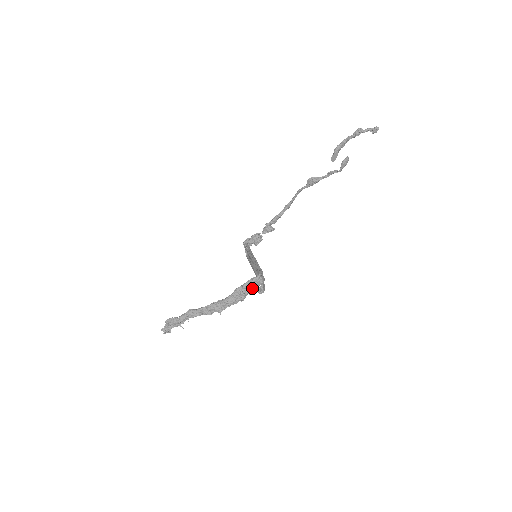
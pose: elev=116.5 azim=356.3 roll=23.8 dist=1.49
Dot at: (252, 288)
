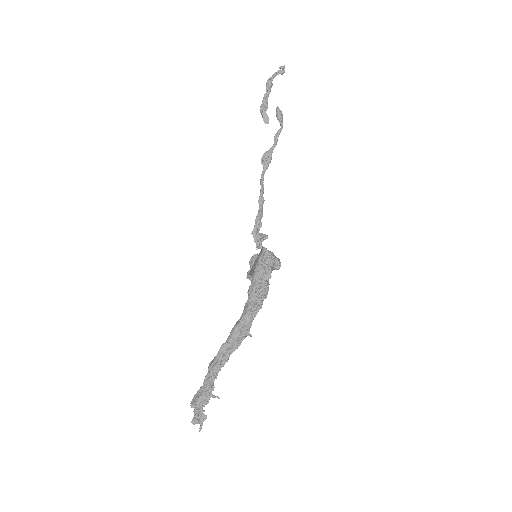
Dot at: (265, 272)
